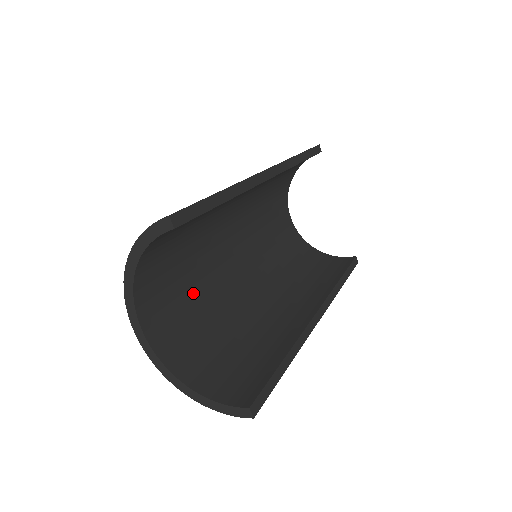
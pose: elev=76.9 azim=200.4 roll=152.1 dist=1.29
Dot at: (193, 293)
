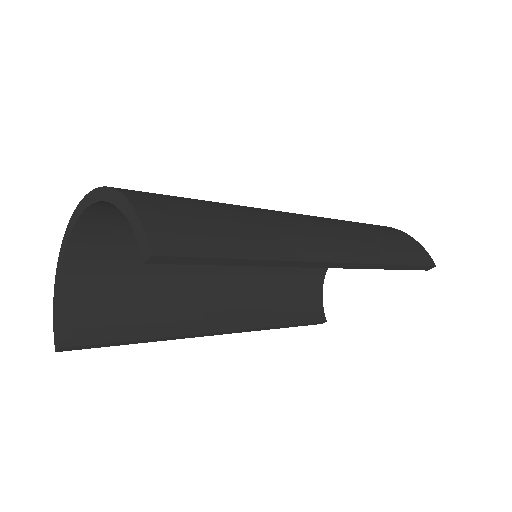
Dot at: occluded
